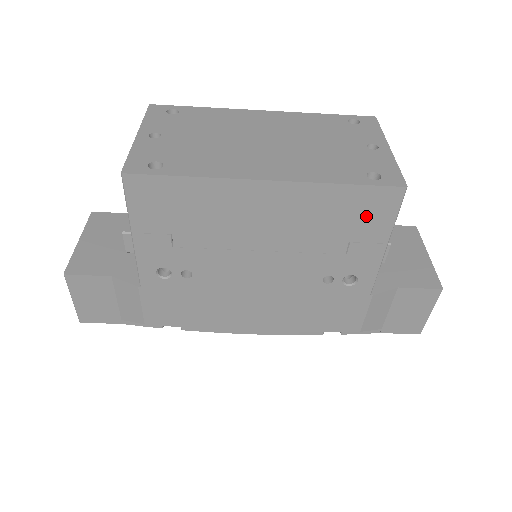
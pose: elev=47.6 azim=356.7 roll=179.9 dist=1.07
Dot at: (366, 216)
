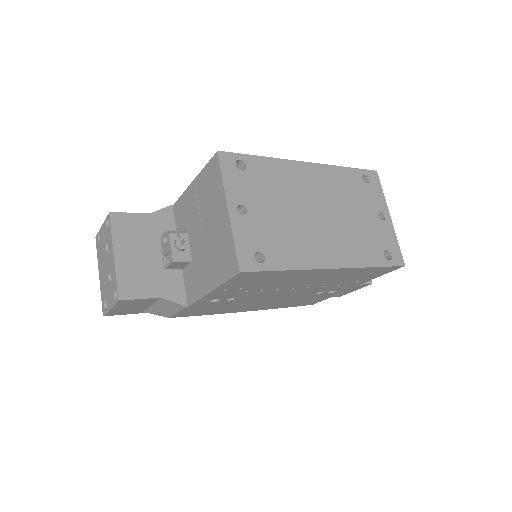
Dot at: (371, 274)
